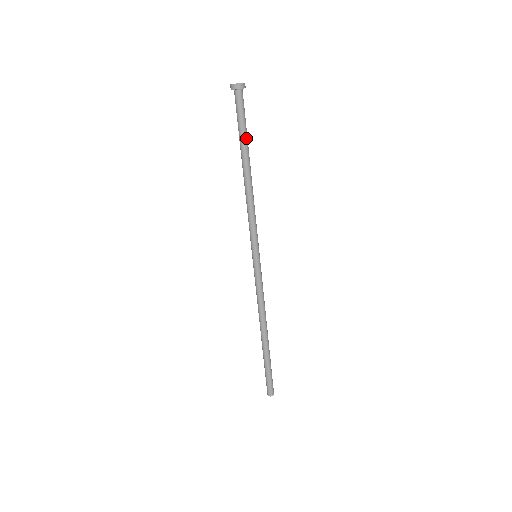
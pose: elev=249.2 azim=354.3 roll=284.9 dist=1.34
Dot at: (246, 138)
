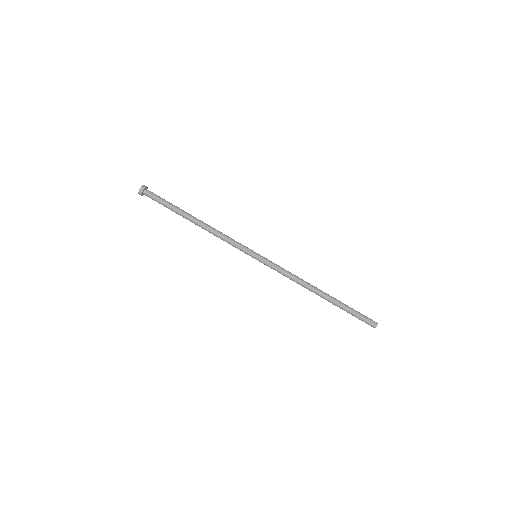
Dot at: (174, 207)
